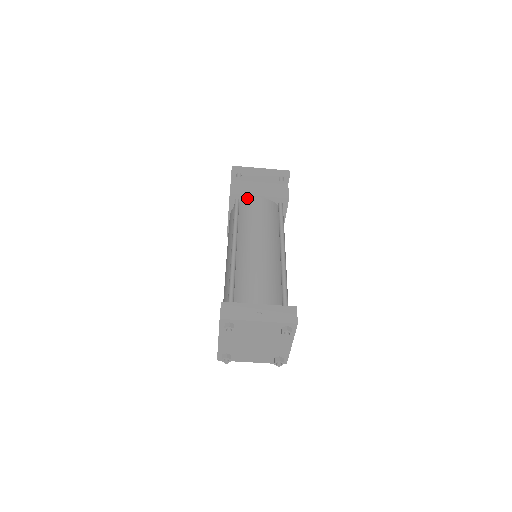
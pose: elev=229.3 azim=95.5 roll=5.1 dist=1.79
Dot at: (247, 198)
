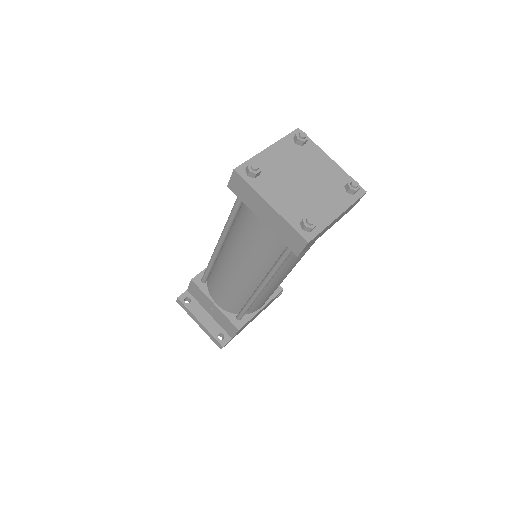
Dot at: occluded
